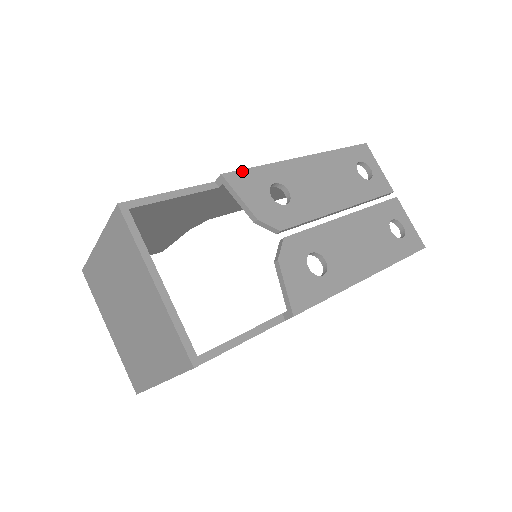
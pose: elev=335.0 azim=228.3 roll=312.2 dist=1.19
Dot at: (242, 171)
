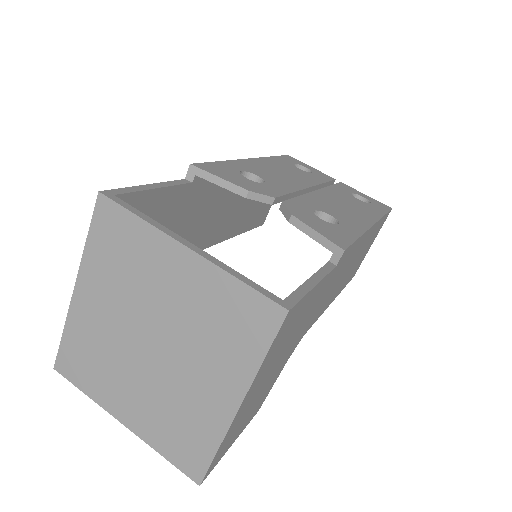
Dot at: (207, 163)
